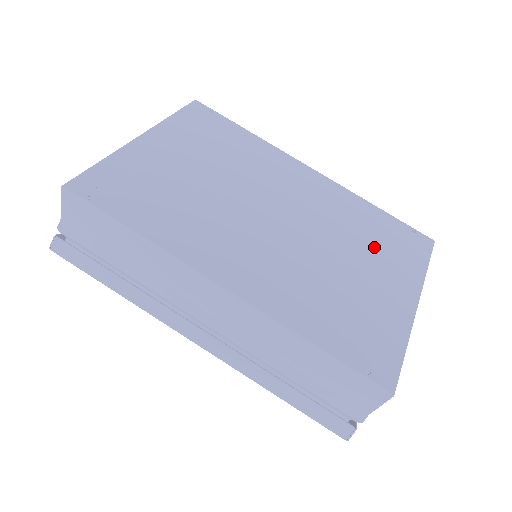
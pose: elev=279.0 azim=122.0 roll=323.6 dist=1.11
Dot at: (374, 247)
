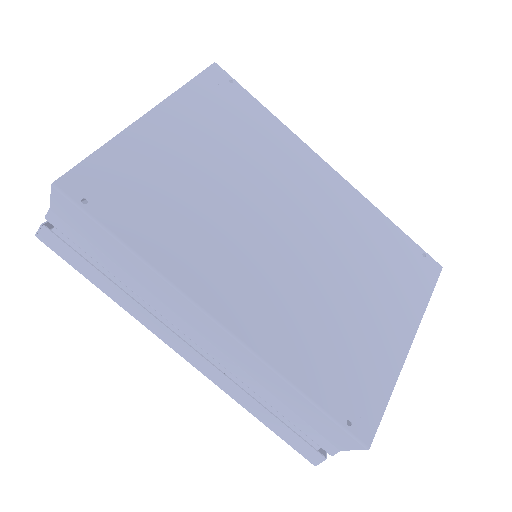
Dot at: (380, 274)
